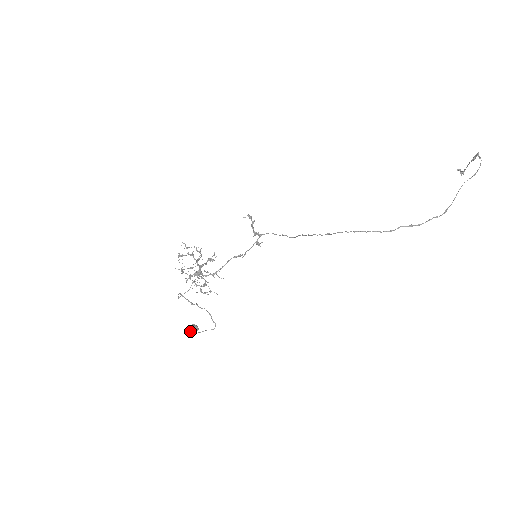
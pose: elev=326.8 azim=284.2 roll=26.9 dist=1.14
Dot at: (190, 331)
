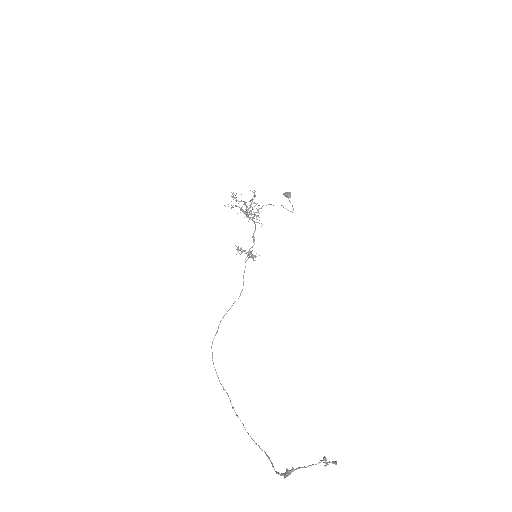
Dot at: (284, 195)
